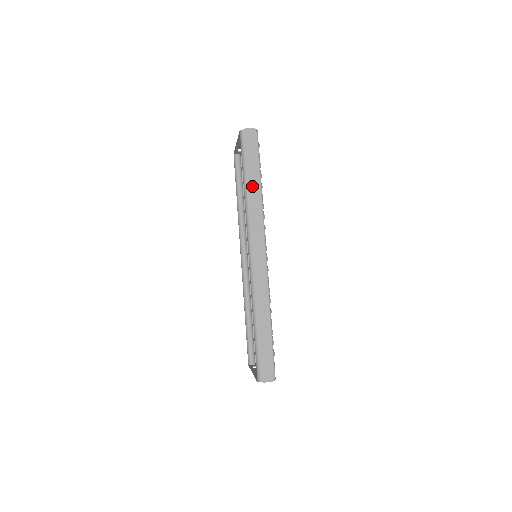
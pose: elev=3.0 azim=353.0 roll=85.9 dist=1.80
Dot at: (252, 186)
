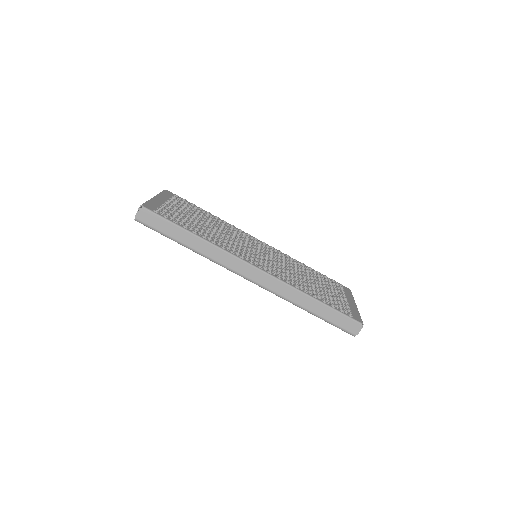
Dot at: (190, 242)
